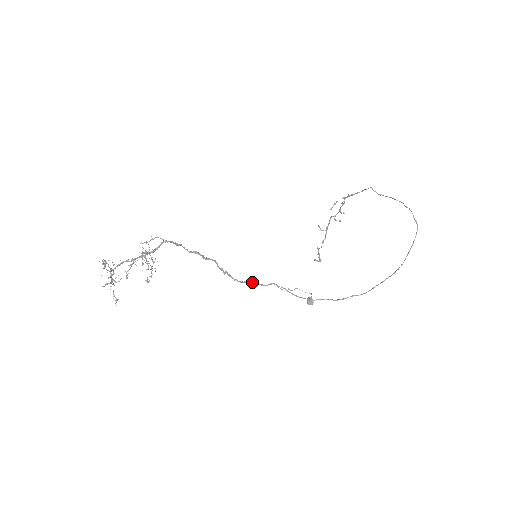
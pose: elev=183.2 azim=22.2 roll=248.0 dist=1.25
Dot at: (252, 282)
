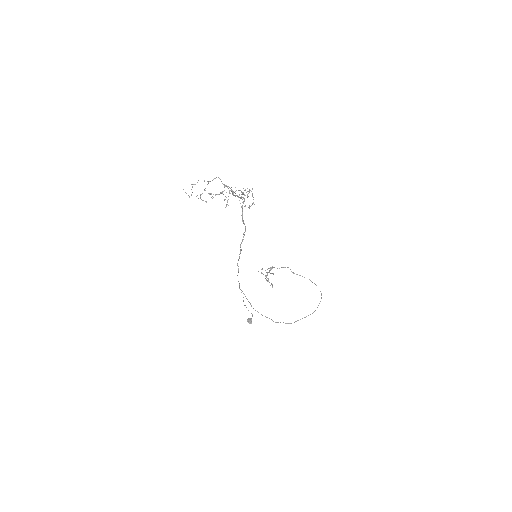
Dot at: occluded
